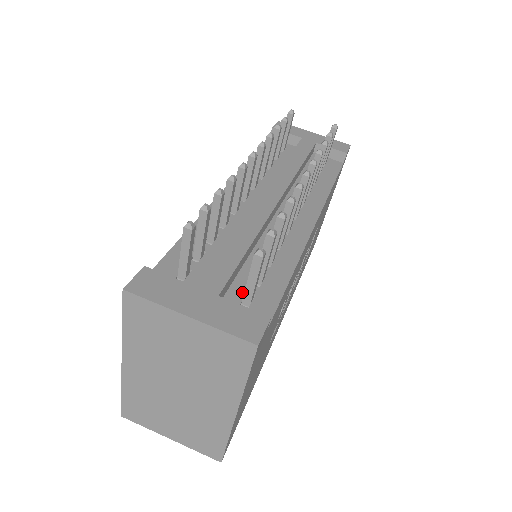
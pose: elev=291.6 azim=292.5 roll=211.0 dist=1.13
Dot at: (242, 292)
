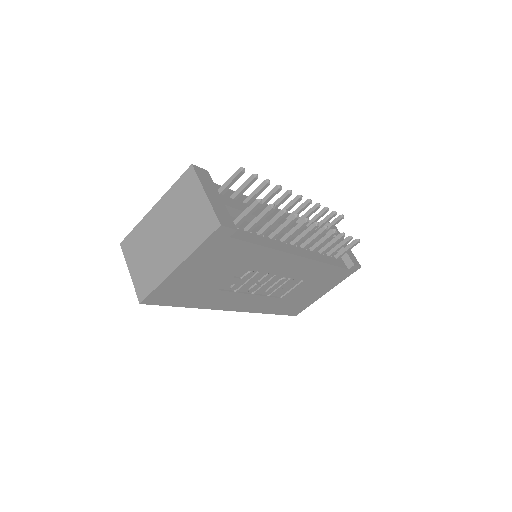
Dot at: occluded
